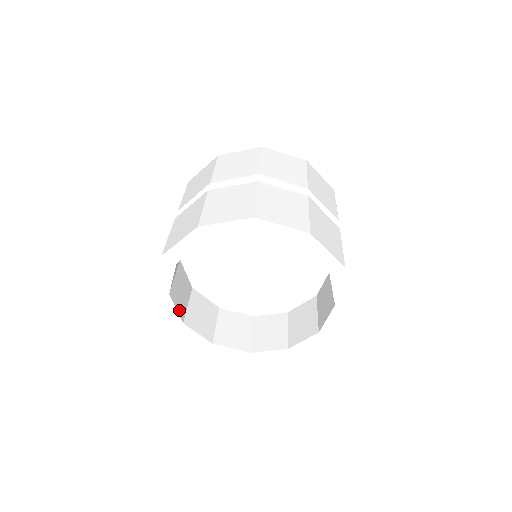
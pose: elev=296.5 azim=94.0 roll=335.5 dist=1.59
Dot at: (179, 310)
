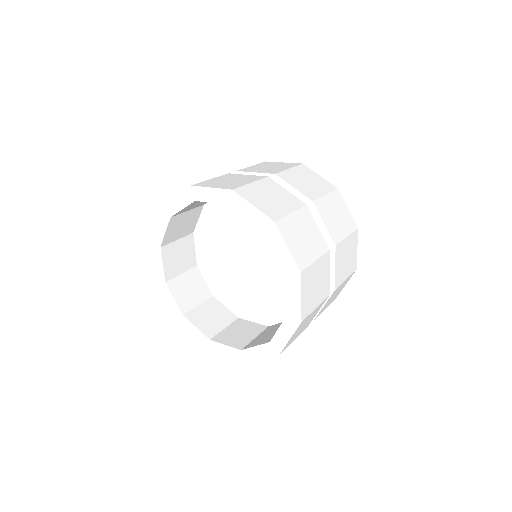
Dot at: (167, 269)
